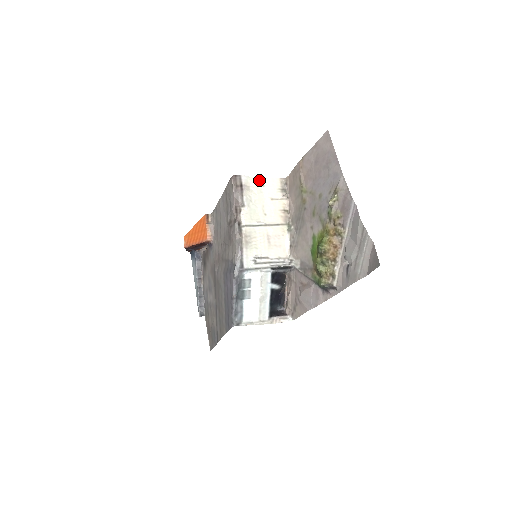
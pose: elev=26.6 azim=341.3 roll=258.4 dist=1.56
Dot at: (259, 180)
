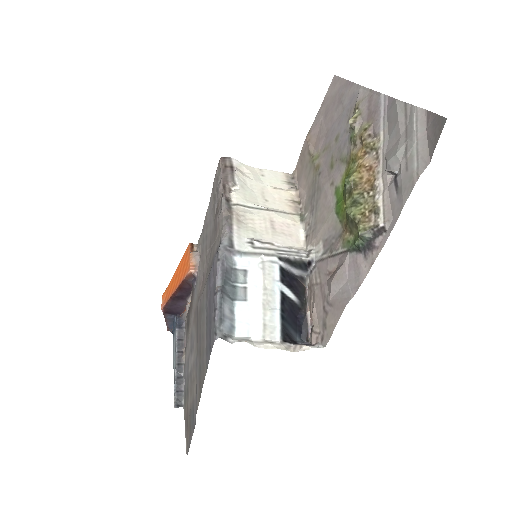
Dot at: (256, 170)
